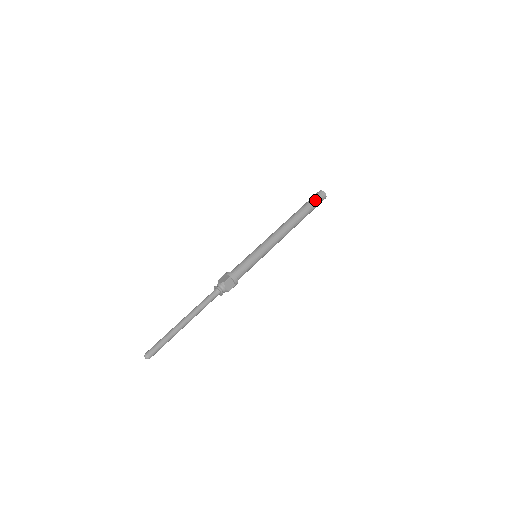
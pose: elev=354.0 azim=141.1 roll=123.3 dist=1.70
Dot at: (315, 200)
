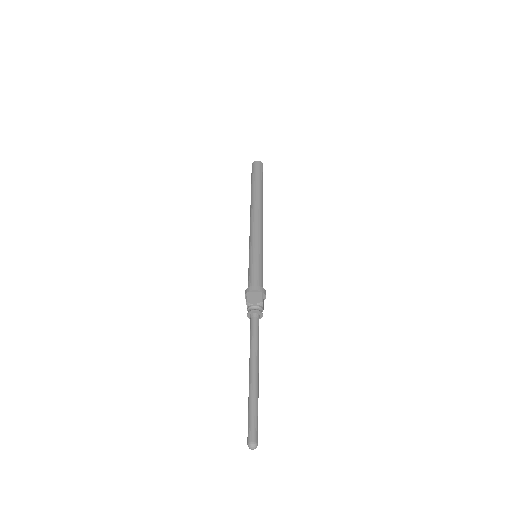
Dot at: (262, 173)
